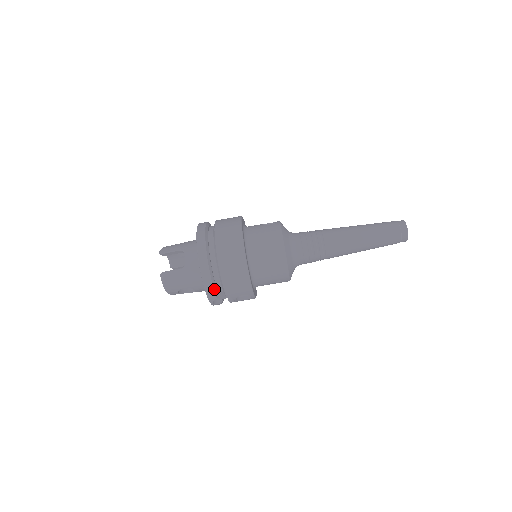
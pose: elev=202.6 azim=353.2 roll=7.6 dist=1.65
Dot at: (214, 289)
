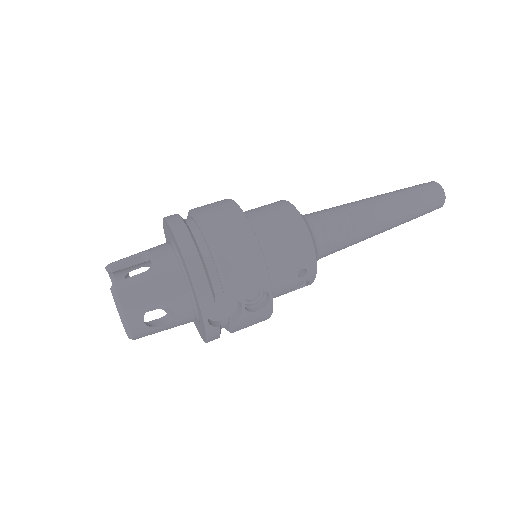
Dot at: (208, 281)
